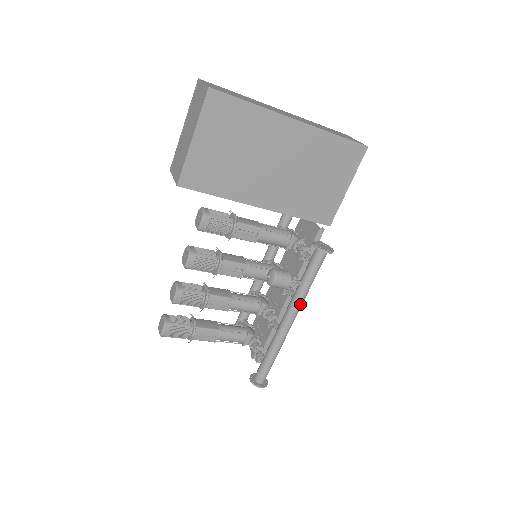
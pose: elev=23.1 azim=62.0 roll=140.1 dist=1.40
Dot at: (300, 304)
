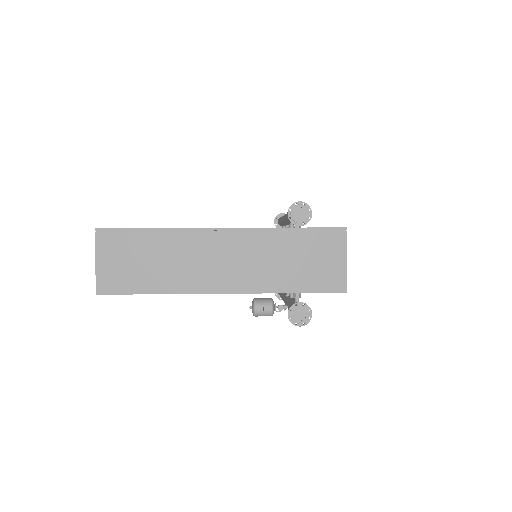
Dot at: occluded
